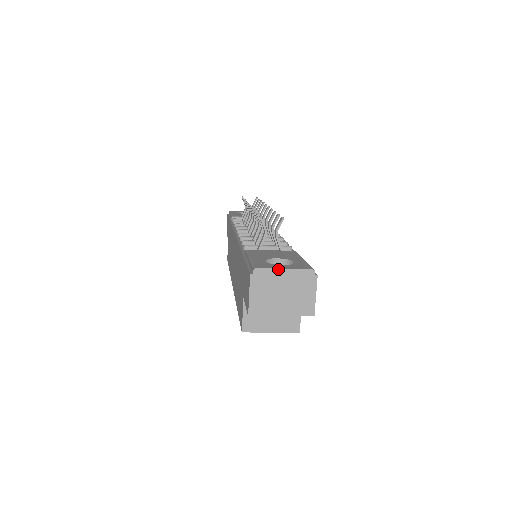
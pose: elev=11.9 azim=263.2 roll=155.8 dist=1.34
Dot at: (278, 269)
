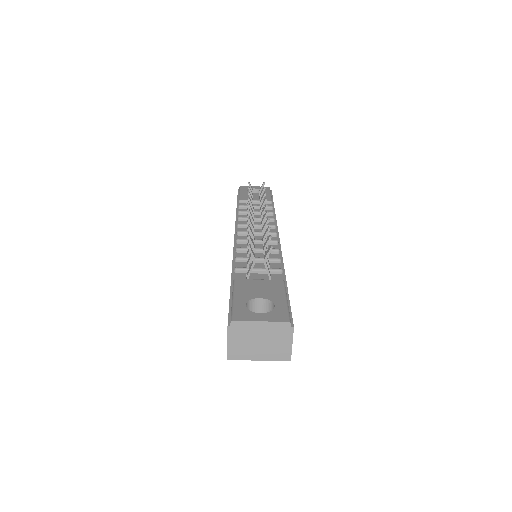
Dot at: (255, 322)
